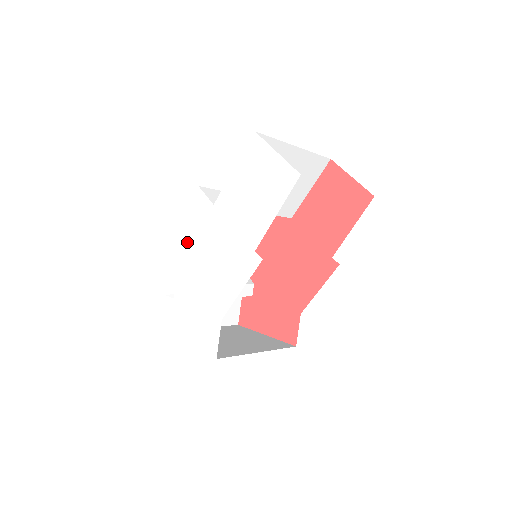
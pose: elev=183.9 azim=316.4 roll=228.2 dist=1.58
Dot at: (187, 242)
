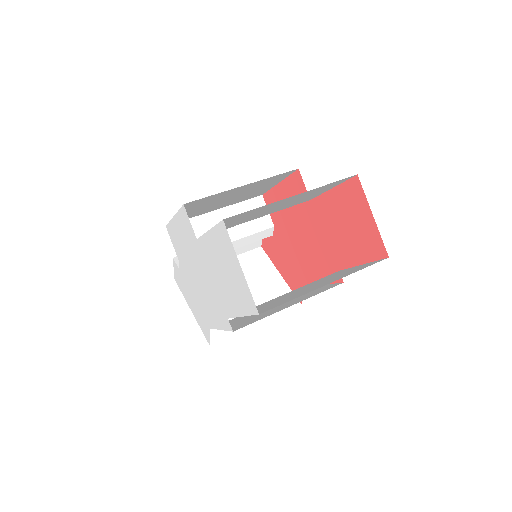
Dot at: (182, 242)
